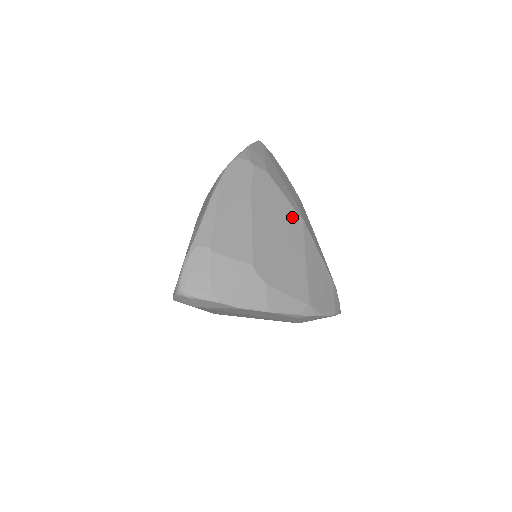
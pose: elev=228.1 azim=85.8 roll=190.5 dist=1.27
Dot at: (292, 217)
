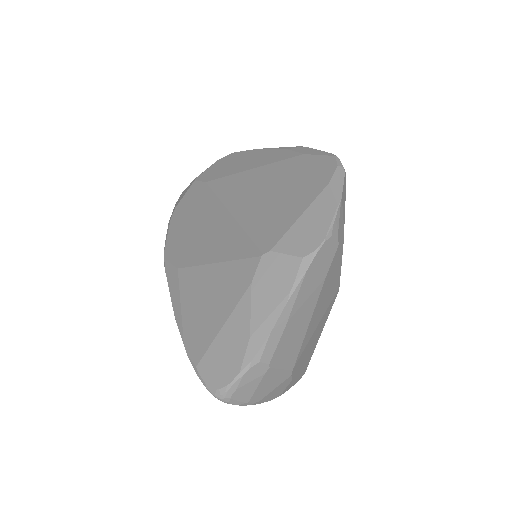
Dot at: (335, 294)
